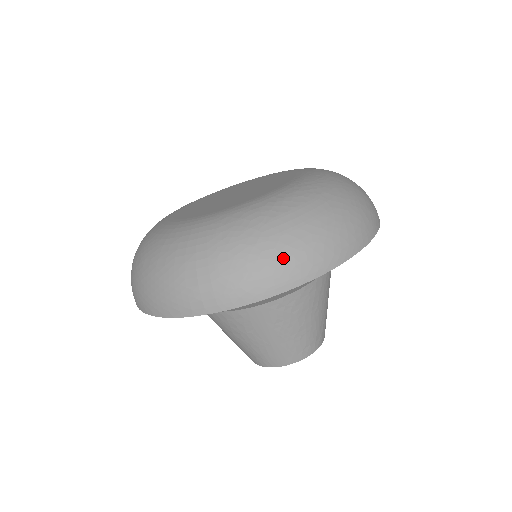
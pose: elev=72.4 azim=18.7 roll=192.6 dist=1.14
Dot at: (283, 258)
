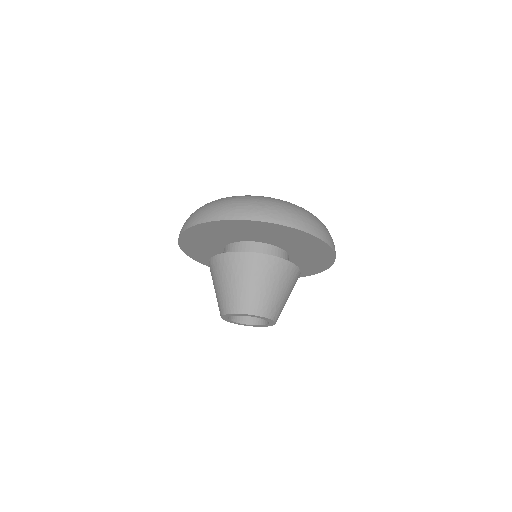
Dot at: (285, 211)
